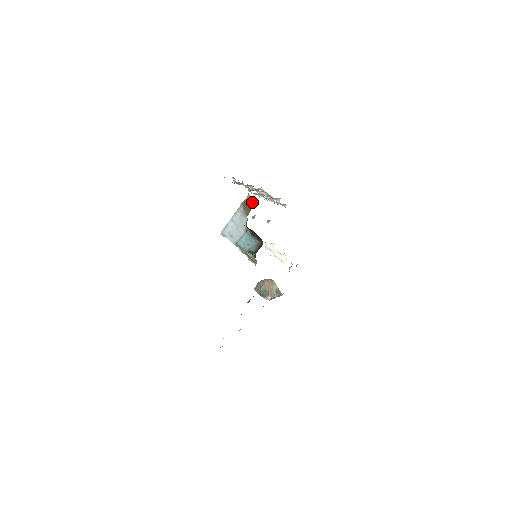
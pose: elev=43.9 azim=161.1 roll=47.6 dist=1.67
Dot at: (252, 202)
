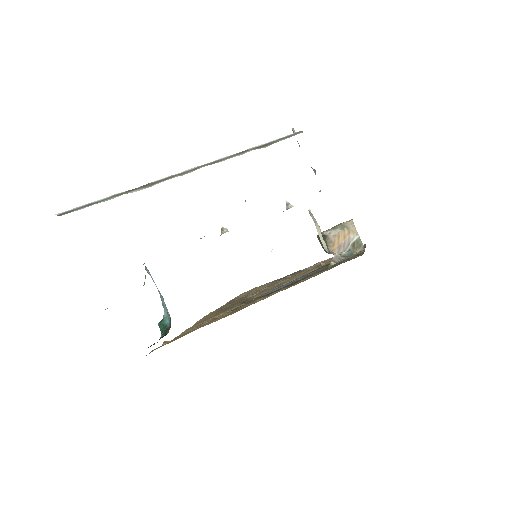
Dot at: occluded
